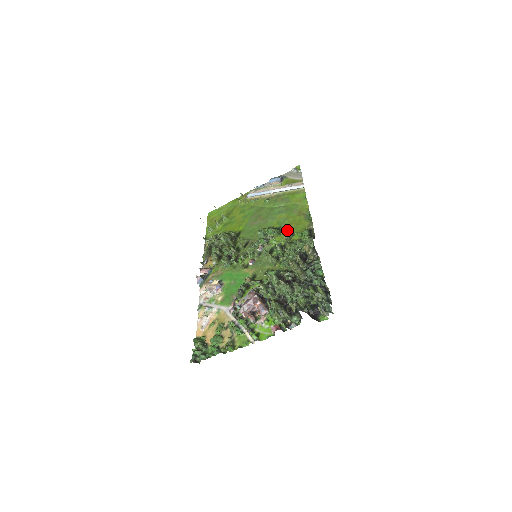
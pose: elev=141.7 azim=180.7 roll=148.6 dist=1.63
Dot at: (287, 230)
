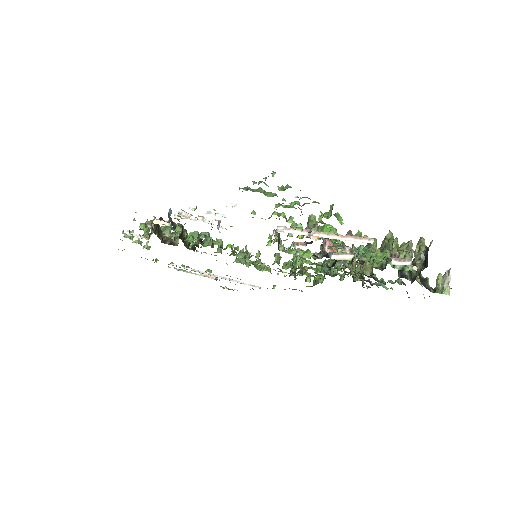
Dot at: occluded
